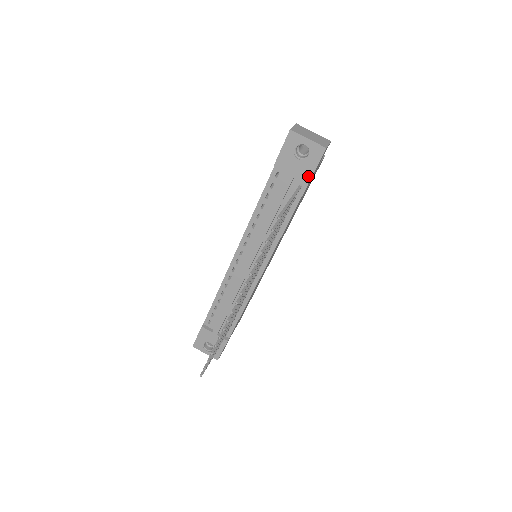
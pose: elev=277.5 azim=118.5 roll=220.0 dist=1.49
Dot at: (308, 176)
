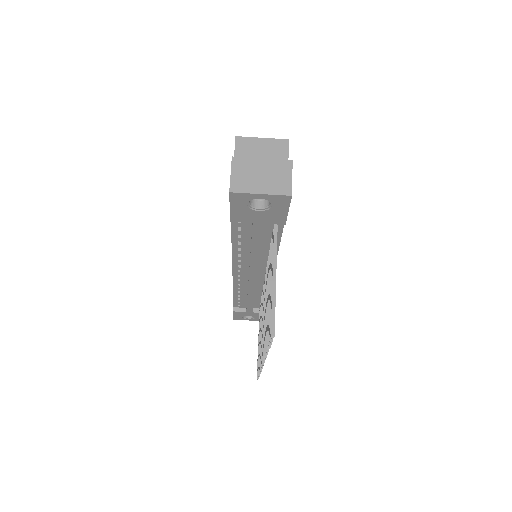
Dot at: (281, 220)
